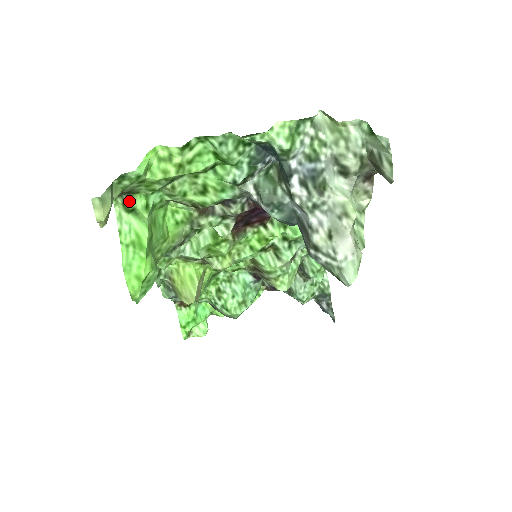
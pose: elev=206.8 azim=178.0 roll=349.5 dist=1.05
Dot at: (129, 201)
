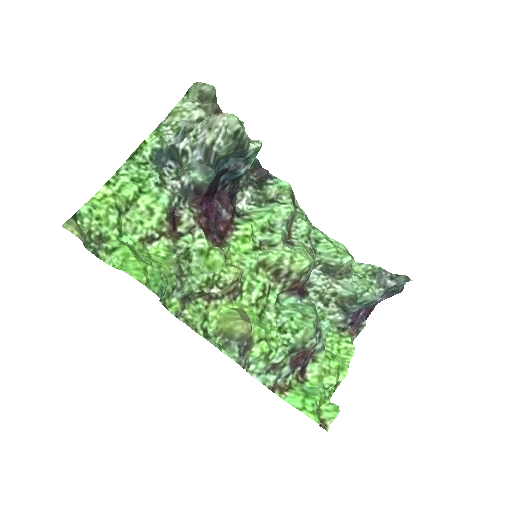
Dot at: (106, 244)
